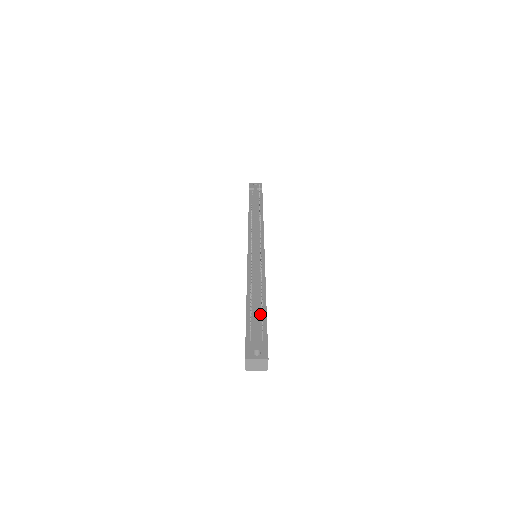
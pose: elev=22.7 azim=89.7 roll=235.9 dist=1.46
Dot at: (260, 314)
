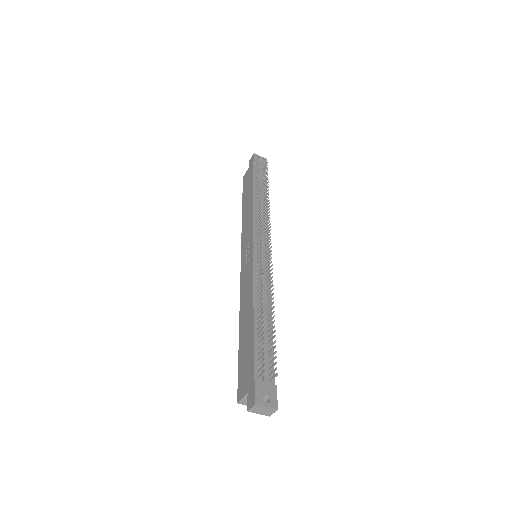
Dot at: (267, 344)
